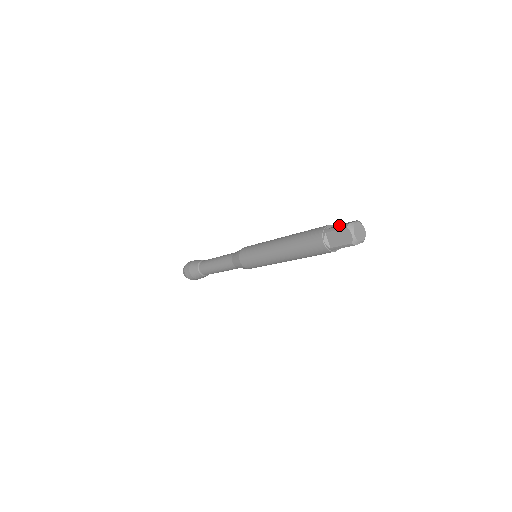
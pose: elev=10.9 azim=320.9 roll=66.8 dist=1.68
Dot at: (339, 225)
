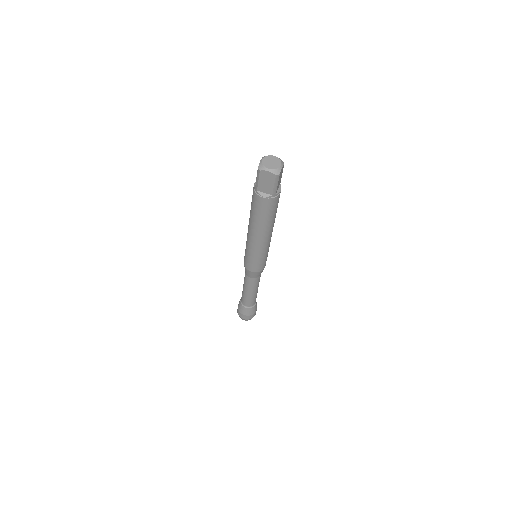
Dot at: occluded
